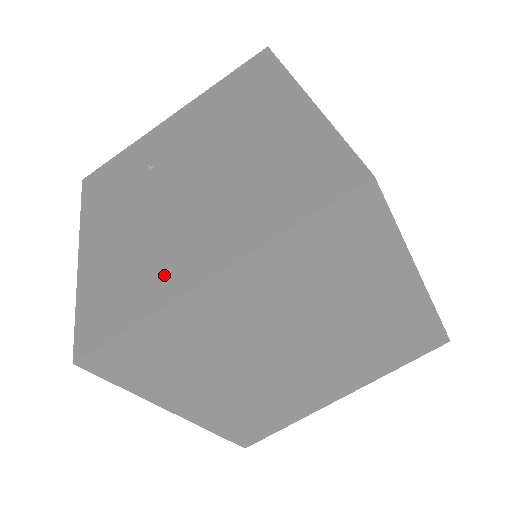
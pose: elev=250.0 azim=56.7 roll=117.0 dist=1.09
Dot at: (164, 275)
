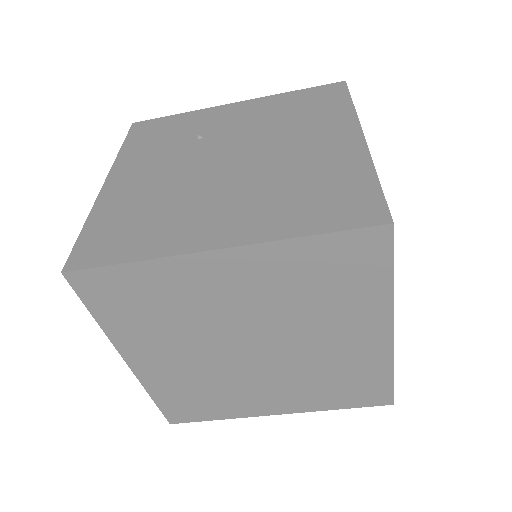
Dot at: (175, 231)
